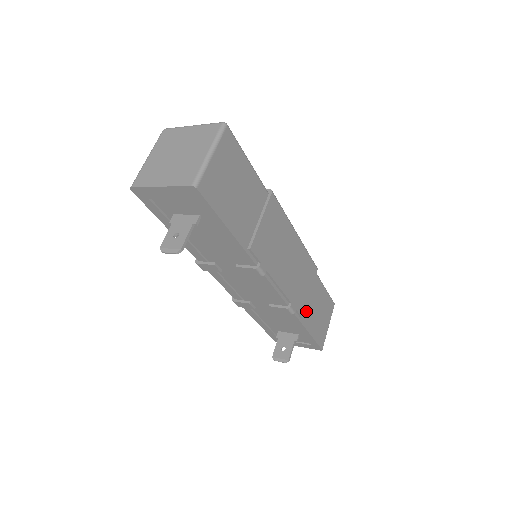
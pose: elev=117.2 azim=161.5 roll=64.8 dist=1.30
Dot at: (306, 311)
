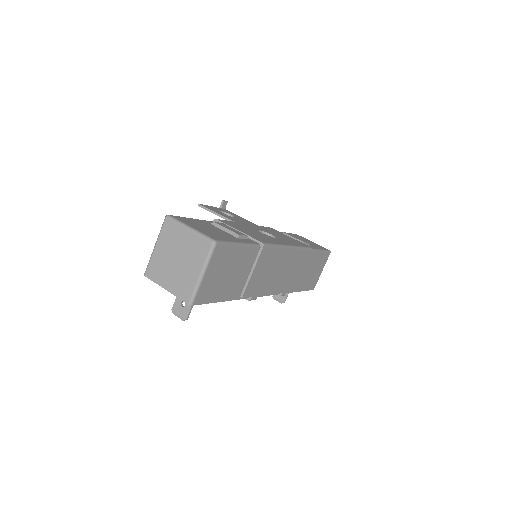
Dot at: (298, 282)
